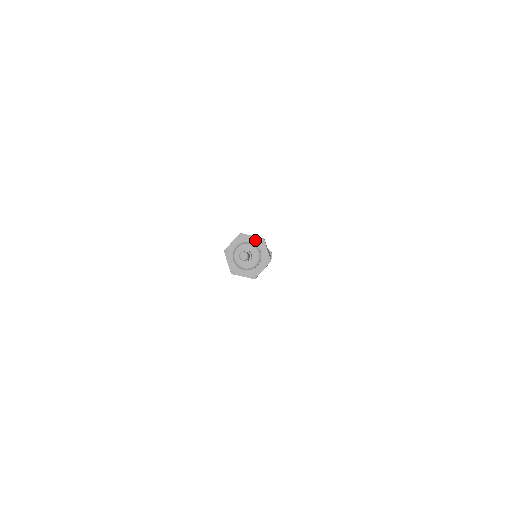
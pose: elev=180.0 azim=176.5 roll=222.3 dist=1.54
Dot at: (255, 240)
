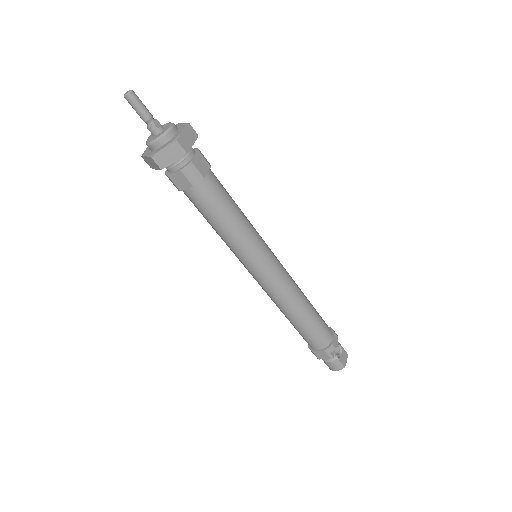
Dot at: occluded
